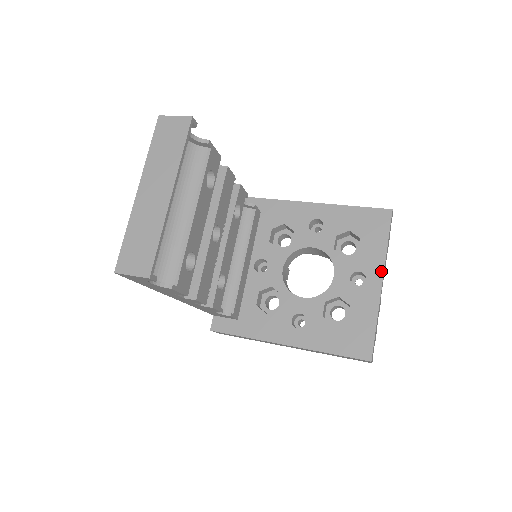
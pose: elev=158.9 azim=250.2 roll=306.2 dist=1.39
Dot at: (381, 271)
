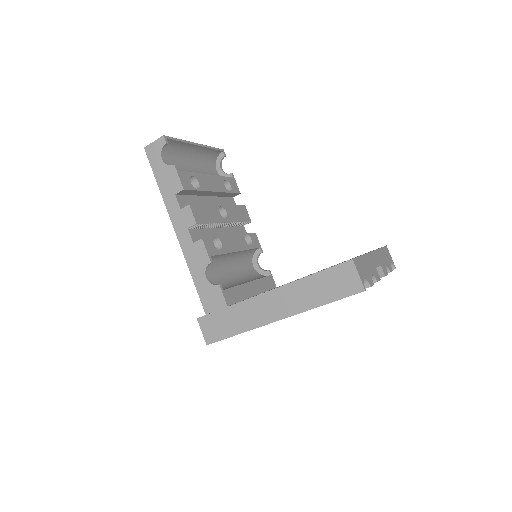
Dot at: occluded
